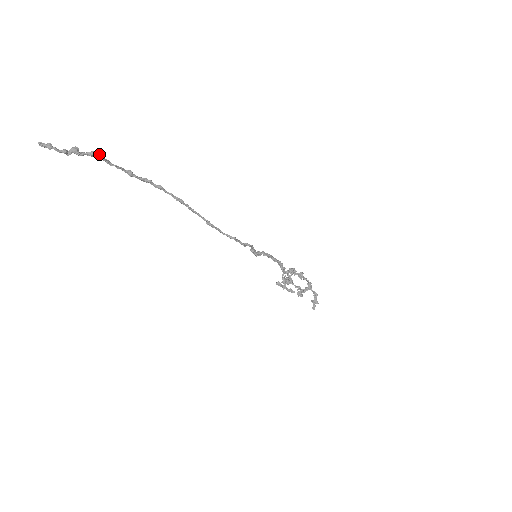
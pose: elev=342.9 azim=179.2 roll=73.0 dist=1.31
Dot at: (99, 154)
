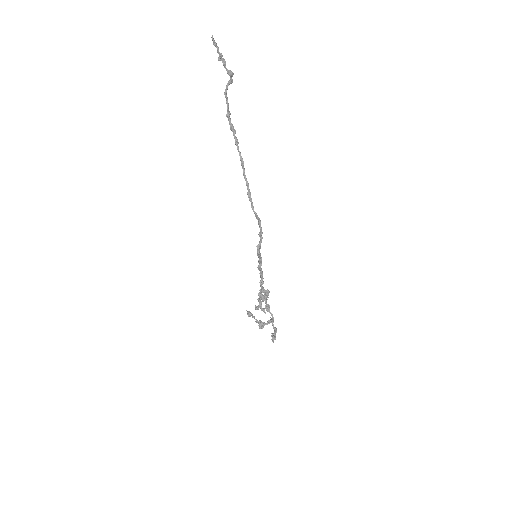
Dot at: occluded
